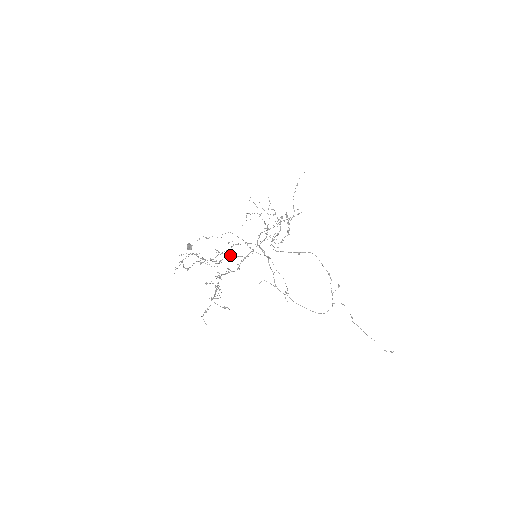
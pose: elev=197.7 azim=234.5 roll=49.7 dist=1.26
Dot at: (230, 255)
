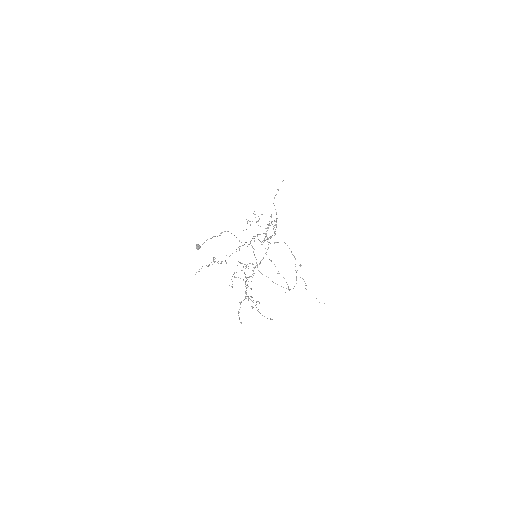
Dot at: occluded
